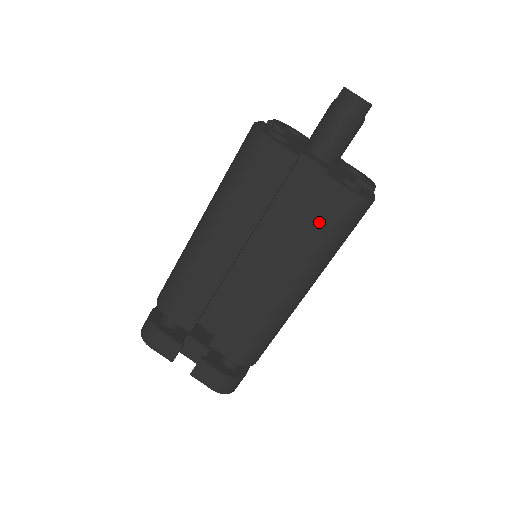
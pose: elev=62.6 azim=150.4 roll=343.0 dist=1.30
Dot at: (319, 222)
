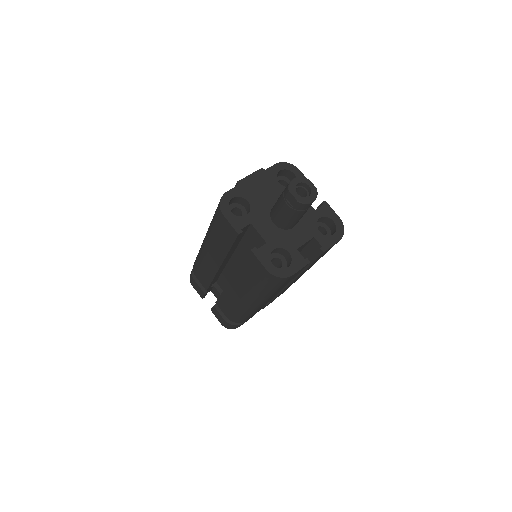
Dot at: occluded
